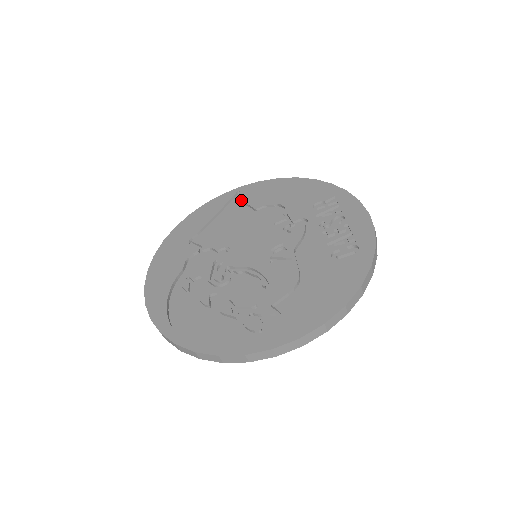
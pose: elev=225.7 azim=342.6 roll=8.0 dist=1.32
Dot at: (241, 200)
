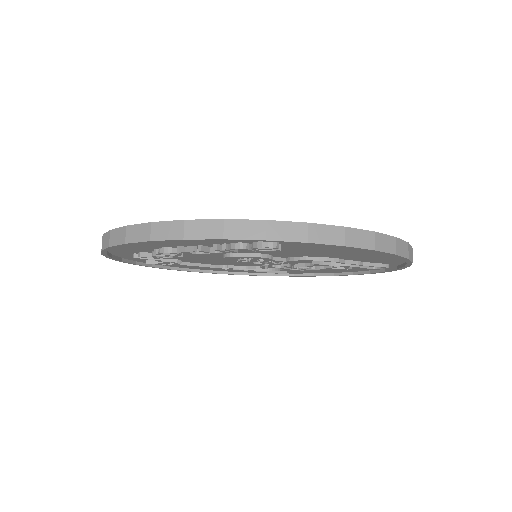
Dot at: occluded
